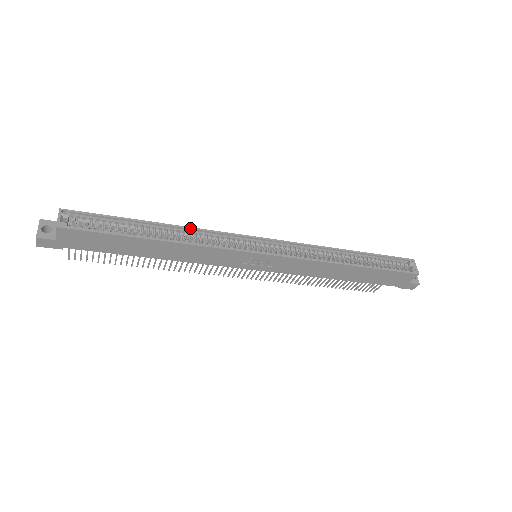
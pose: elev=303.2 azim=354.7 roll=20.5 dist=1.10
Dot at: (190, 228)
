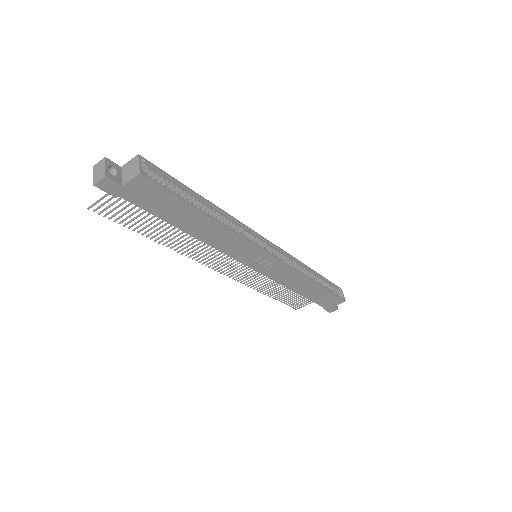
Dot at: (229, 215)
